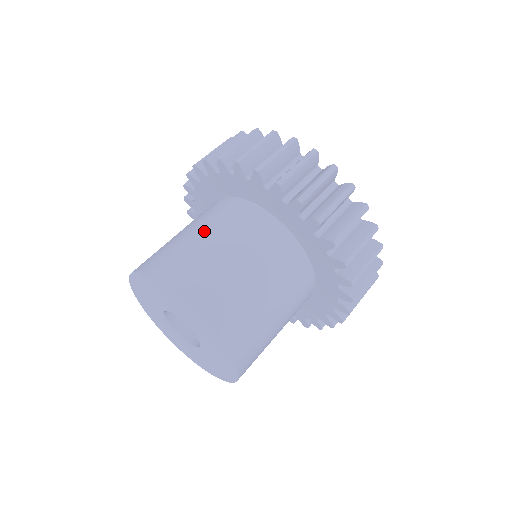
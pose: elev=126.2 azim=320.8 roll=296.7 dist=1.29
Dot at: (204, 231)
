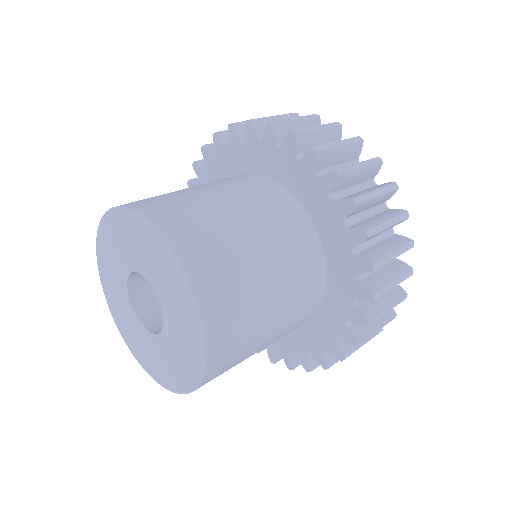
Dot at: occluded
